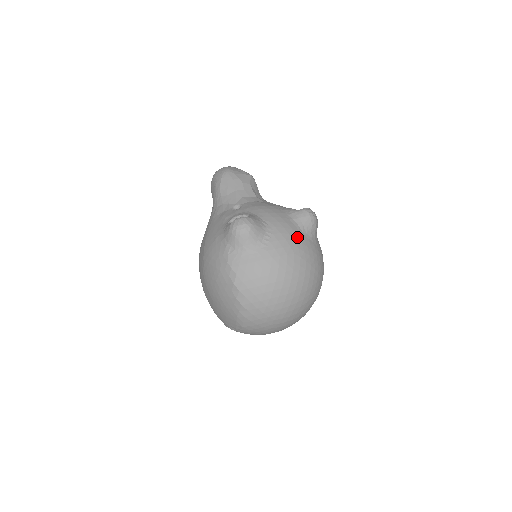
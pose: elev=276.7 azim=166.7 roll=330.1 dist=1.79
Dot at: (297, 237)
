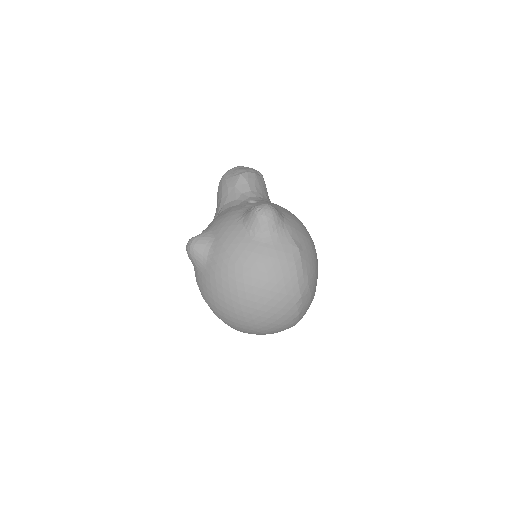
Dot at: (240, 245)
